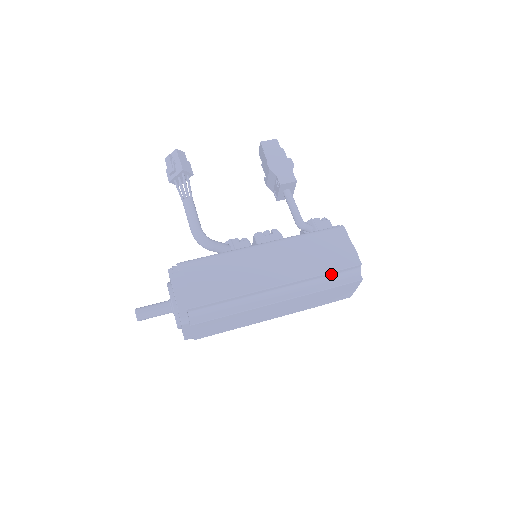
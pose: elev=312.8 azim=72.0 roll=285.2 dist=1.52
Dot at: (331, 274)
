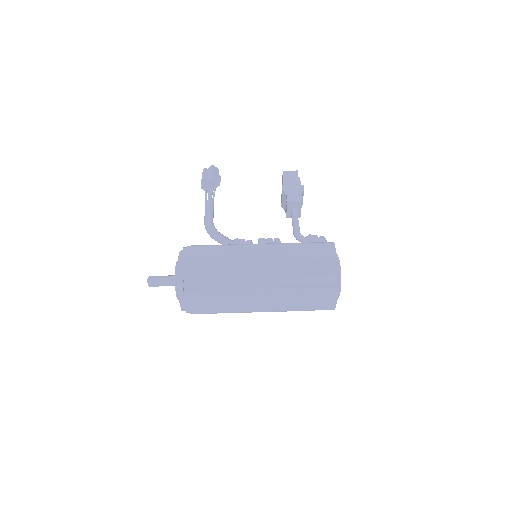
Dot at: (311, 277)
